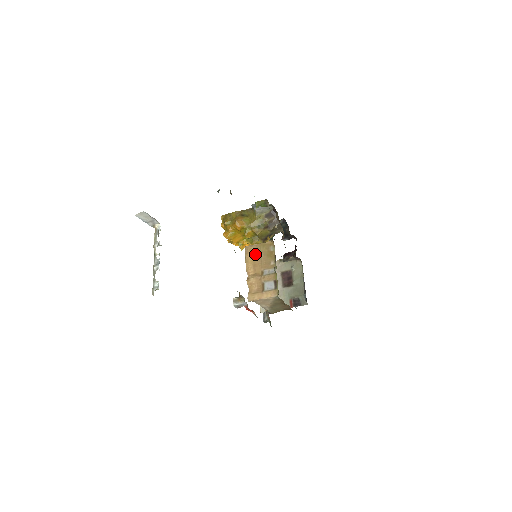
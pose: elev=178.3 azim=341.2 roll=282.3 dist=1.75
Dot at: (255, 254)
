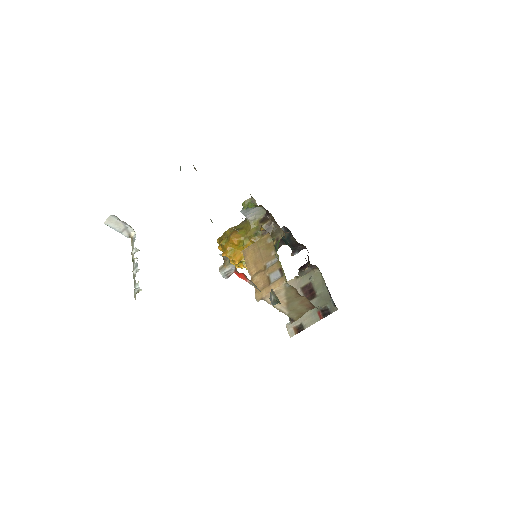
Dot at: (254, 253)
